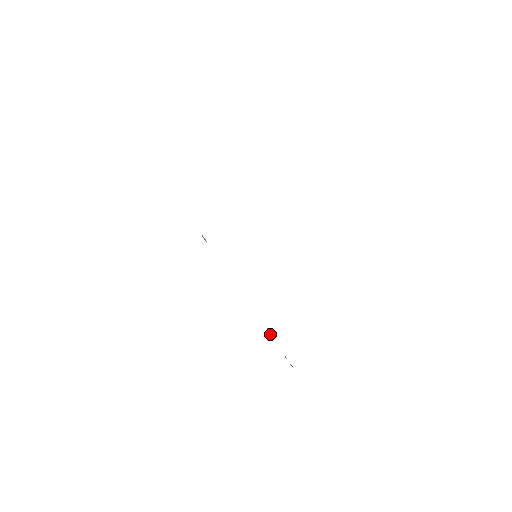
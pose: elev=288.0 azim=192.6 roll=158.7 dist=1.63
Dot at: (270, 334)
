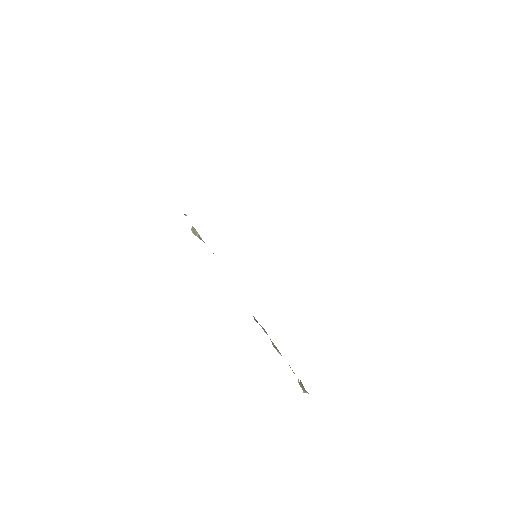
Dot at: occluded
